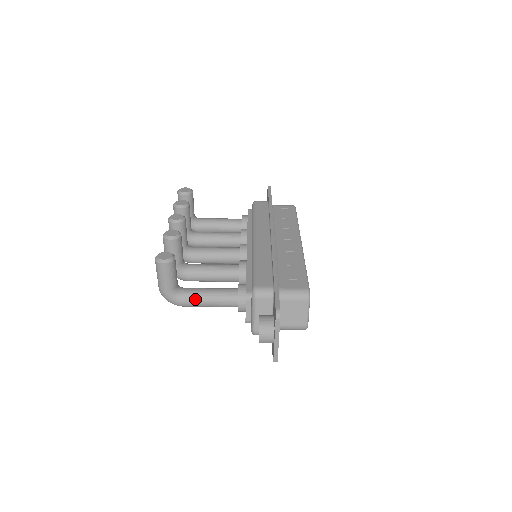
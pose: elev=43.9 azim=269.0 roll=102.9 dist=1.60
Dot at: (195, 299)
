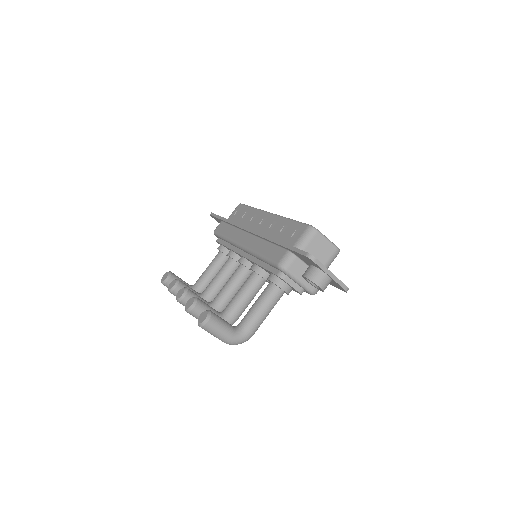
Dot at: (254, 320)
